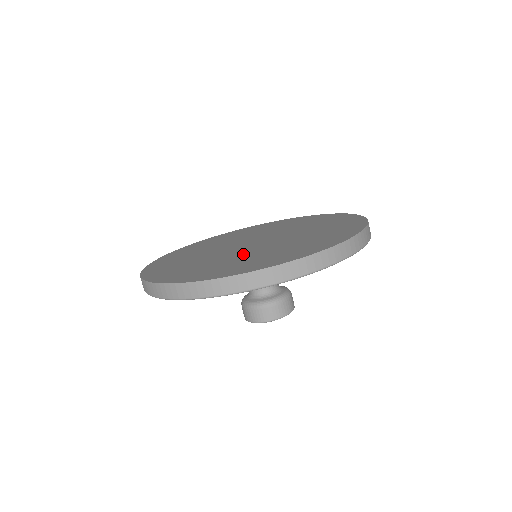
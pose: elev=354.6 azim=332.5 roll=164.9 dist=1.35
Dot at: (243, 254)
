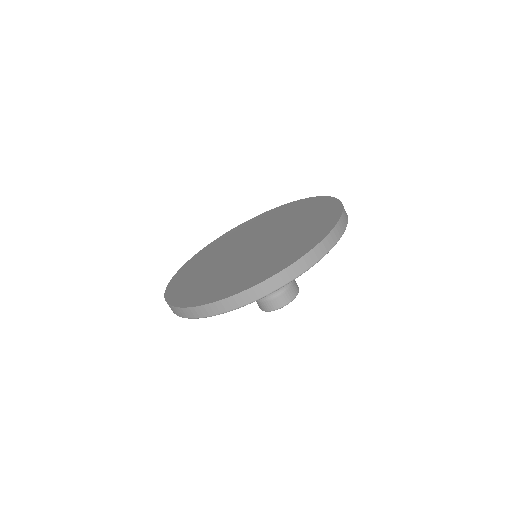
Dot at: (220, 268)
